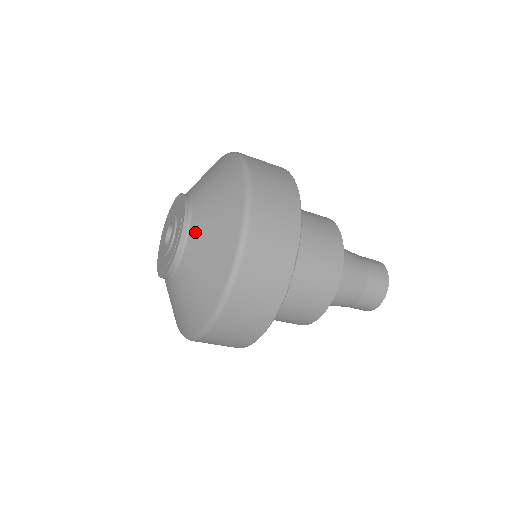
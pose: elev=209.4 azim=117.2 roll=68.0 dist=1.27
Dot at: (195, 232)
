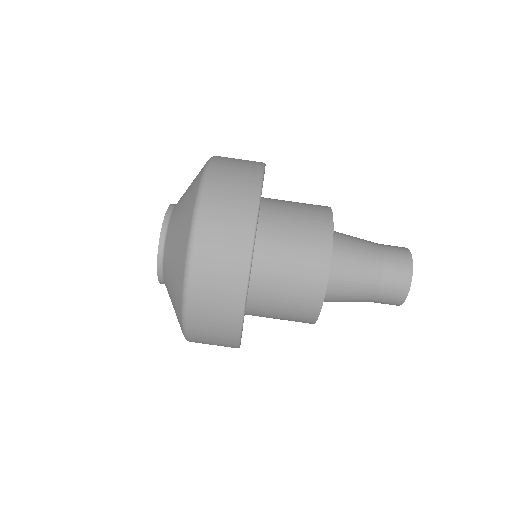
Dot at: (178, 201)
